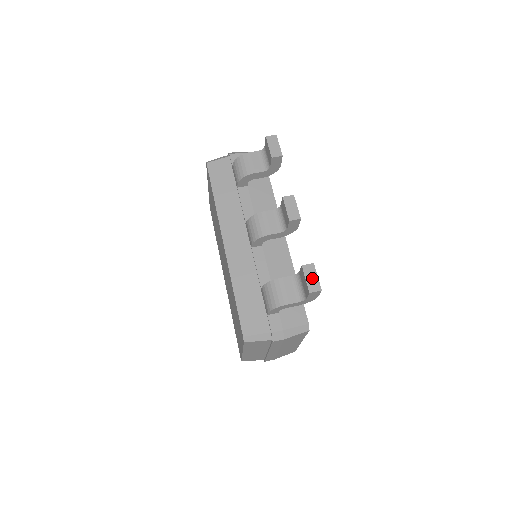
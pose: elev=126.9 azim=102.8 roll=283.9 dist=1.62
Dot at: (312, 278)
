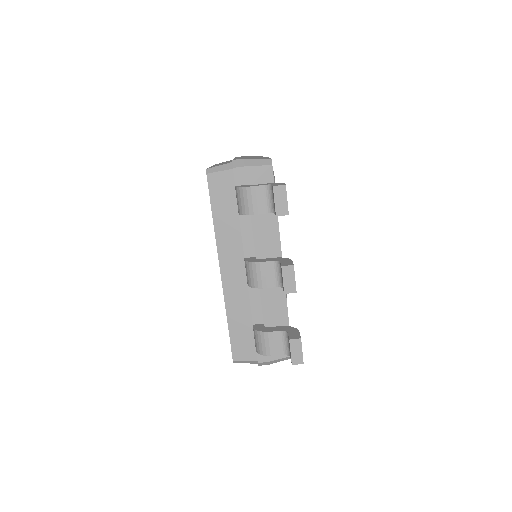
Dot at: (297, 352)
